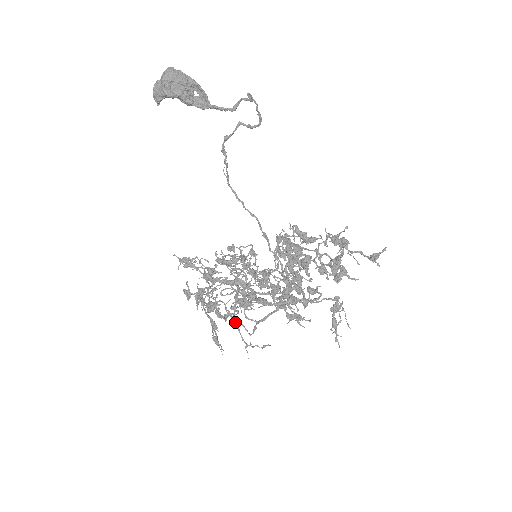
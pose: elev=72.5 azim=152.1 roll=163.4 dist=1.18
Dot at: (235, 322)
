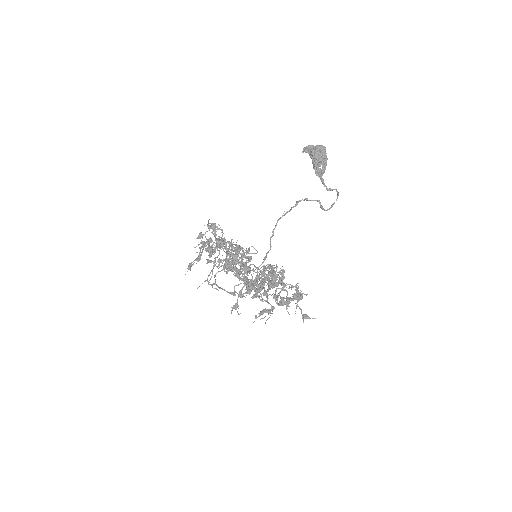
Dot at: occluded
